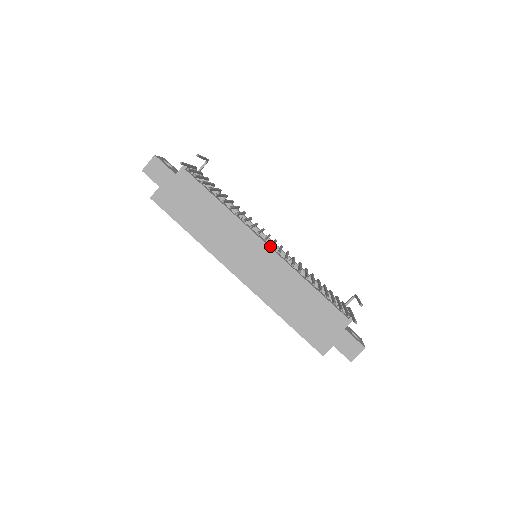
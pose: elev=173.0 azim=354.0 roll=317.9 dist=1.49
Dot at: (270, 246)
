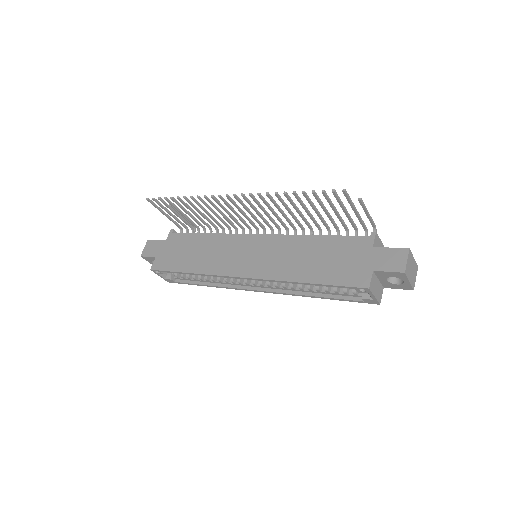
Dot at: occluded
